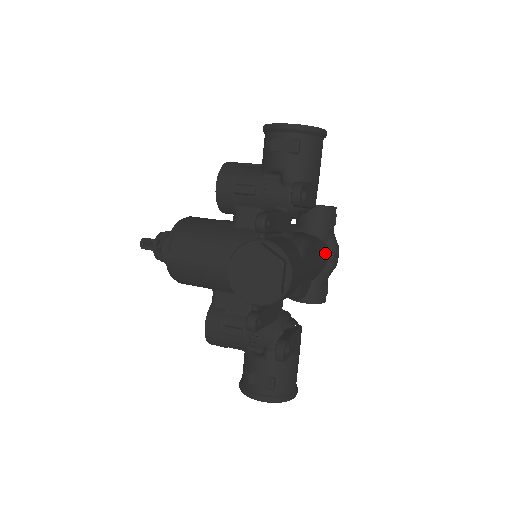
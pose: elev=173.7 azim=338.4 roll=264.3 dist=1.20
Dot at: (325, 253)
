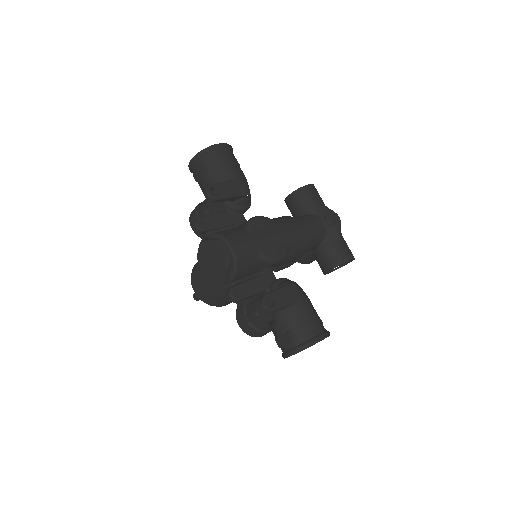
Dot at: (315, 222)
